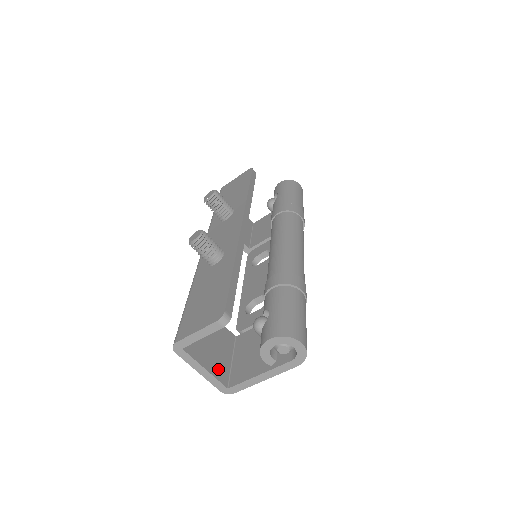
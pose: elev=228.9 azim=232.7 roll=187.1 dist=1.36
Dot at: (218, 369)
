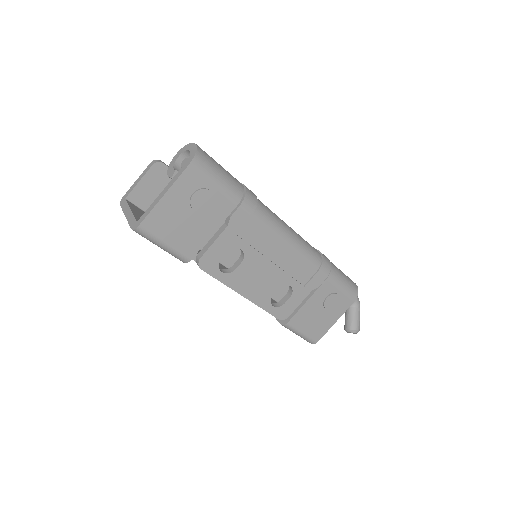
Dot at: occluded
